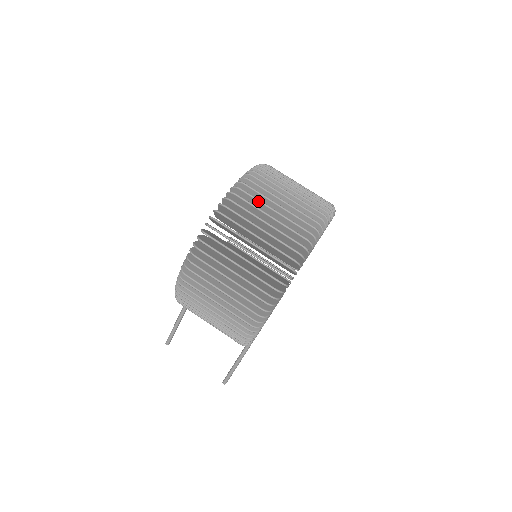
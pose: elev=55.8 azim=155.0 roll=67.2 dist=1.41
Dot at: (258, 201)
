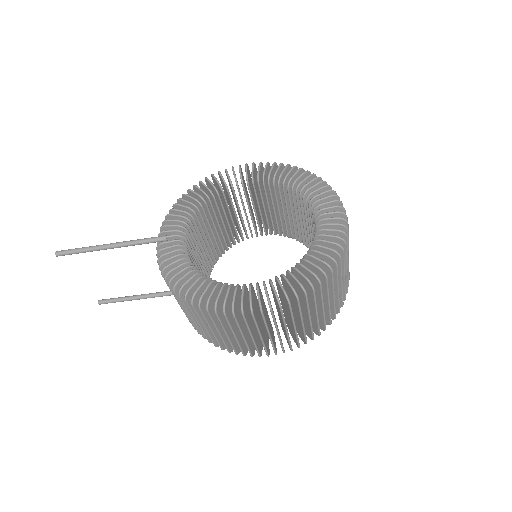
Dot at: (341, 273)
